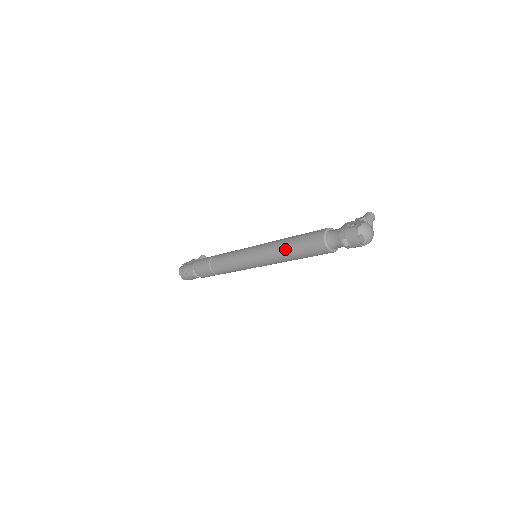
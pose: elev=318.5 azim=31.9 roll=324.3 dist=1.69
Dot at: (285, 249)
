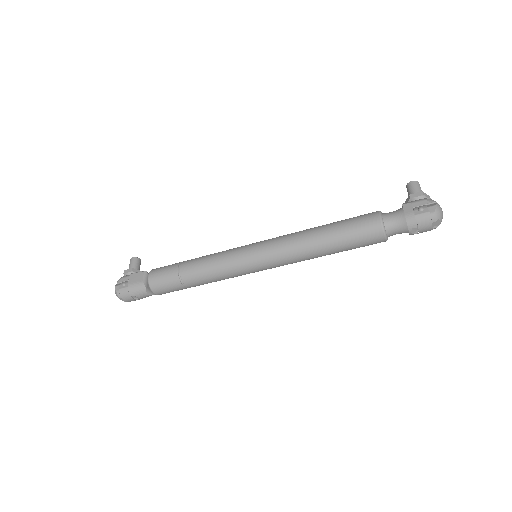
Dot at: (320, 248)
